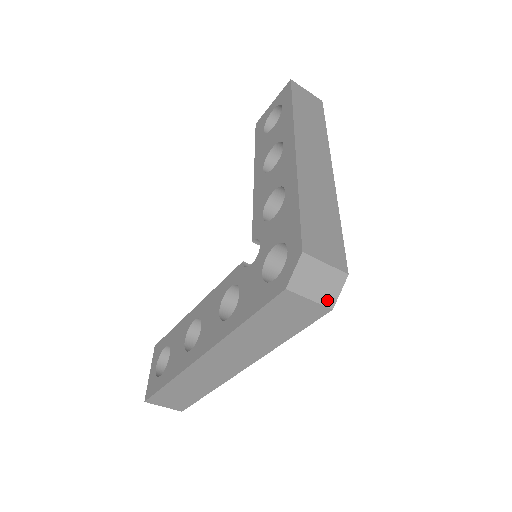
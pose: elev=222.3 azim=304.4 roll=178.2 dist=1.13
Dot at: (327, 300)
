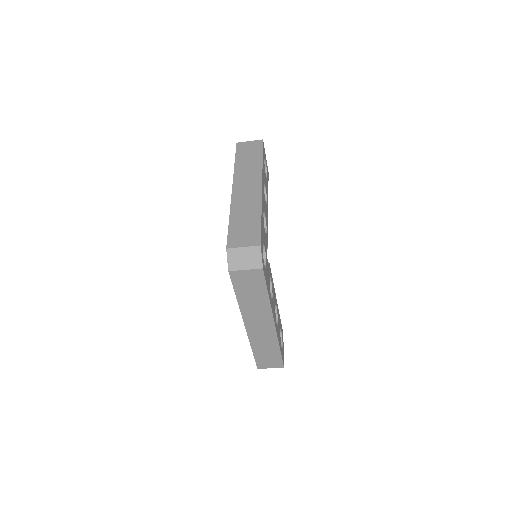
Dot at: (256, 265)
